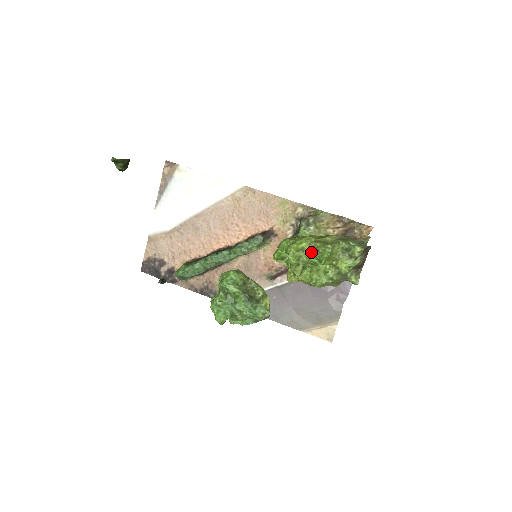
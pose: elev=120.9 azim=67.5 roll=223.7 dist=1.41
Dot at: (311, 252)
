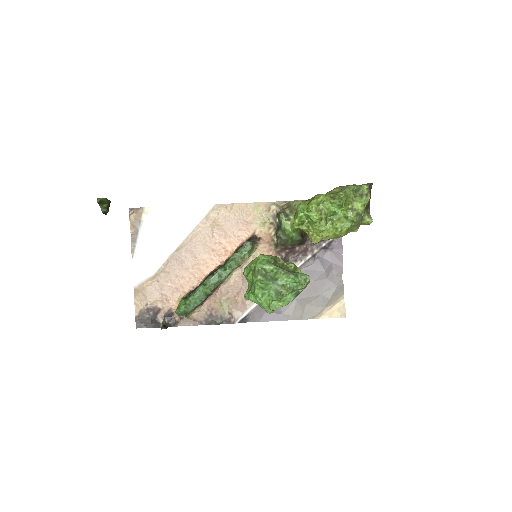
Dot at: (330, 201)
